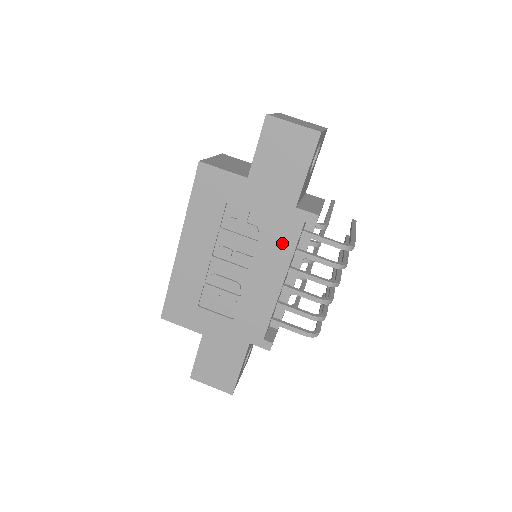
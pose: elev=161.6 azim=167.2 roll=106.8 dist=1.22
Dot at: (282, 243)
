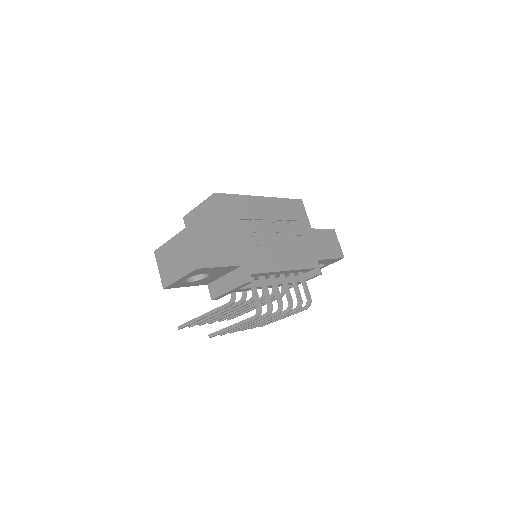
Dot at: (301, 260)
